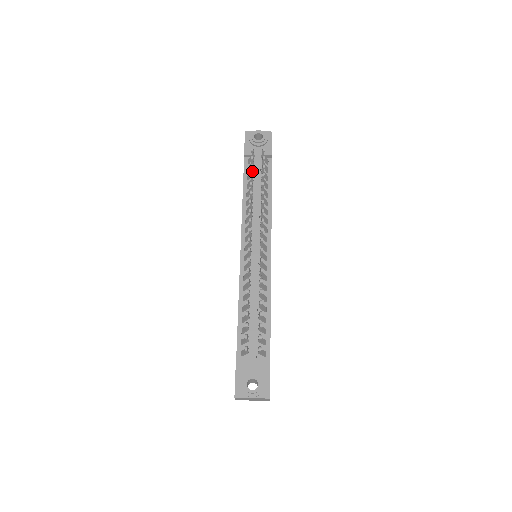
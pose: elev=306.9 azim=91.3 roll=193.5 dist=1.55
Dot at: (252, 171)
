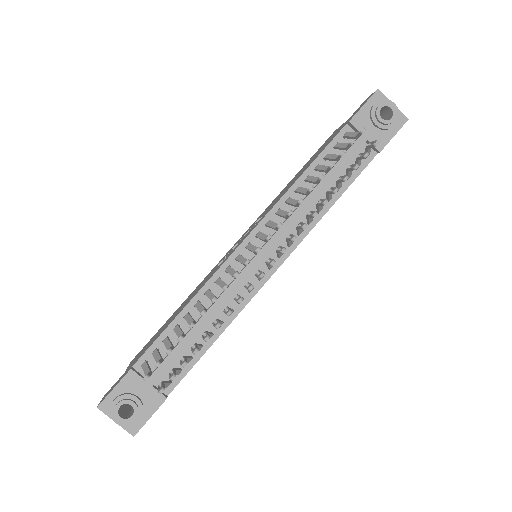
Dot at: (338, 158)
